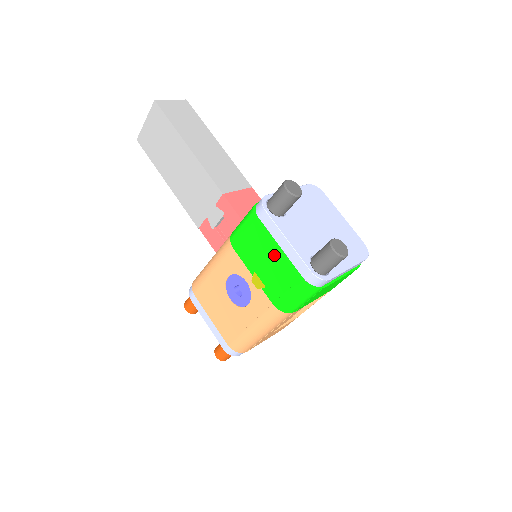
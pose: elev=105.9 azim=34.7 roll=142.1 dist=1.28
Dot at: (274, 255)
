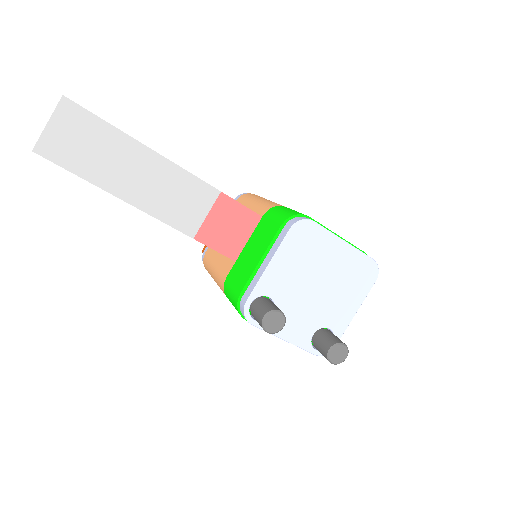
Dot at: occluded
